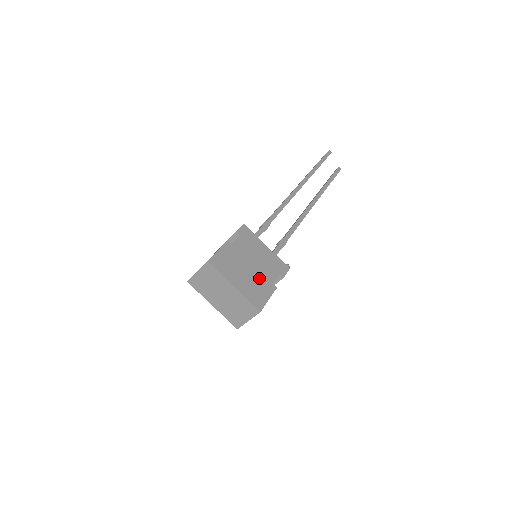
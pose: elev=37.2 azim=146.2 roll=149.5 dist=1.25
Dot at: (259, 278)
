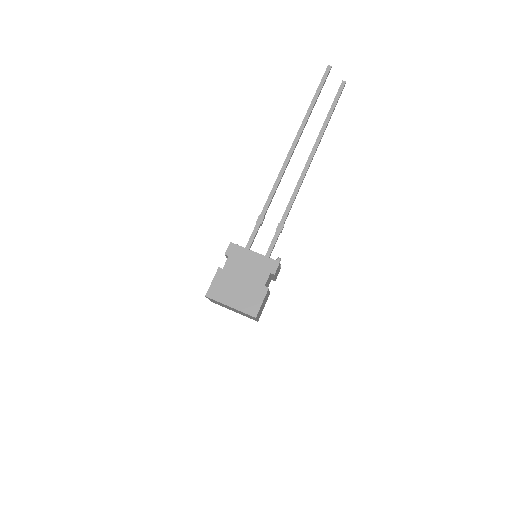
Dot at: (251, 287)
